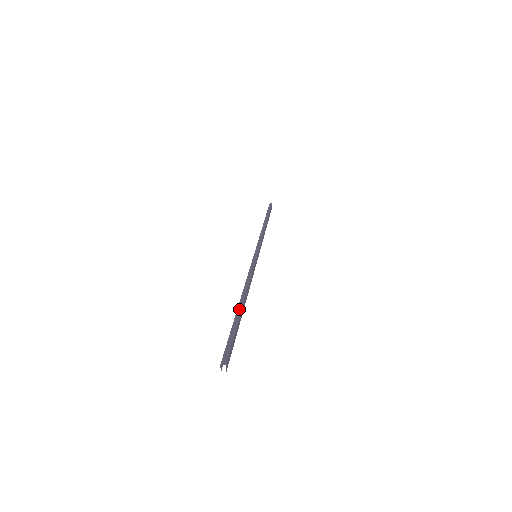
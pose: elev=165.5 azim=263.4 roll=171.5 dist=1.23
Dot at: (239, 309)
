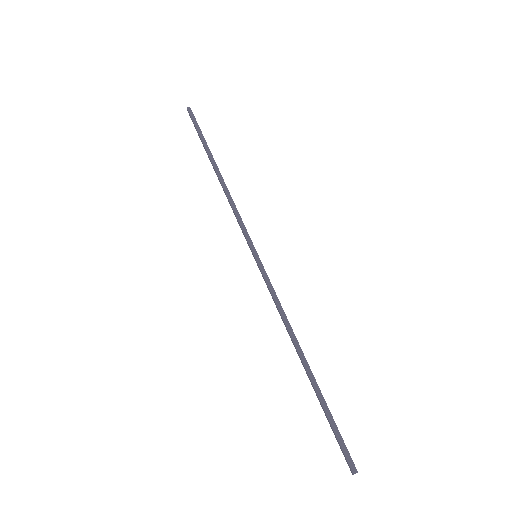
Dot at: (312, 378)
